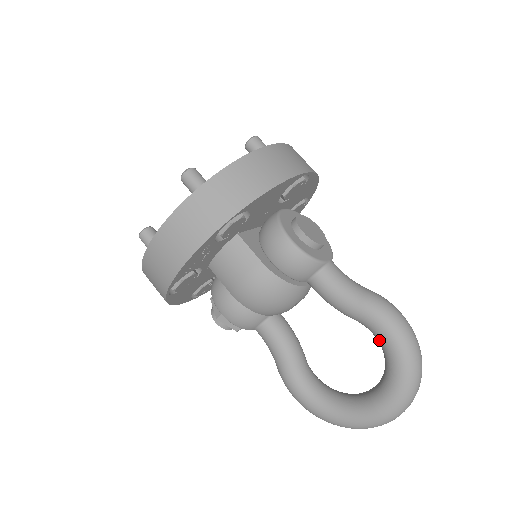
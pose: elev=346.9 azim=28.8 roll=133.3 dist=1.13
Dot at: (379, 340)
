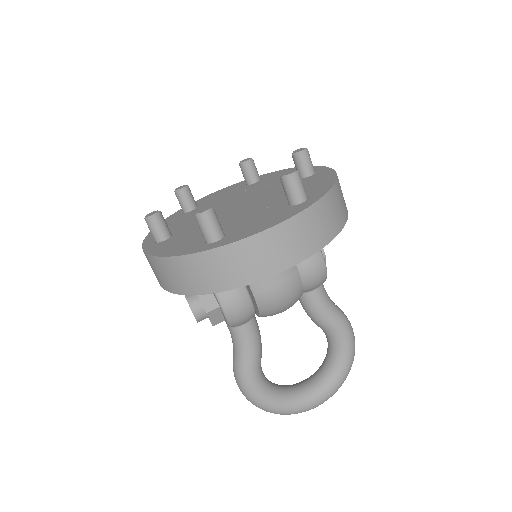
Dot at: (337, 347)
